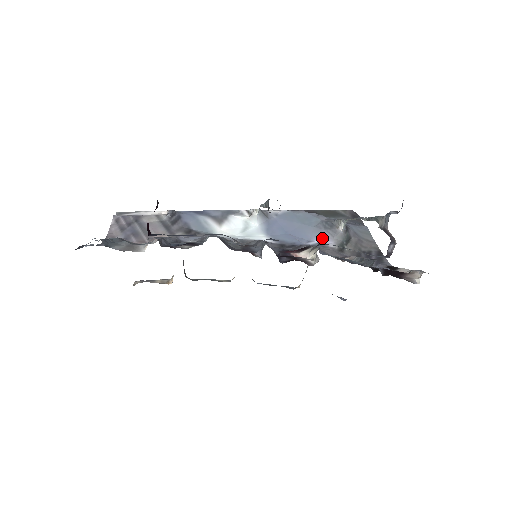
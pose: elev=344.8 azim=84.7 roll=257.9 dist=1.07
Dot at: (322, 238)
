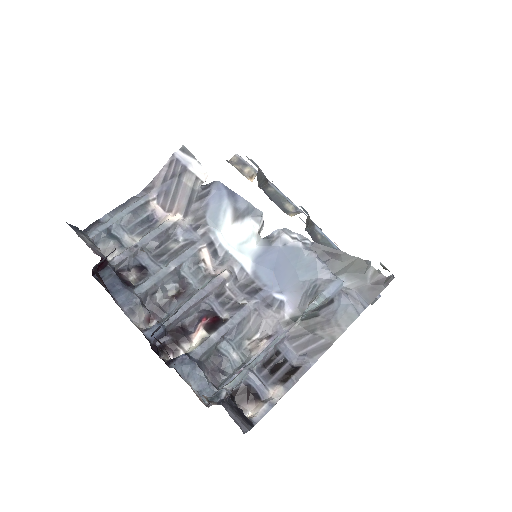
Dot at: (291, 299)
